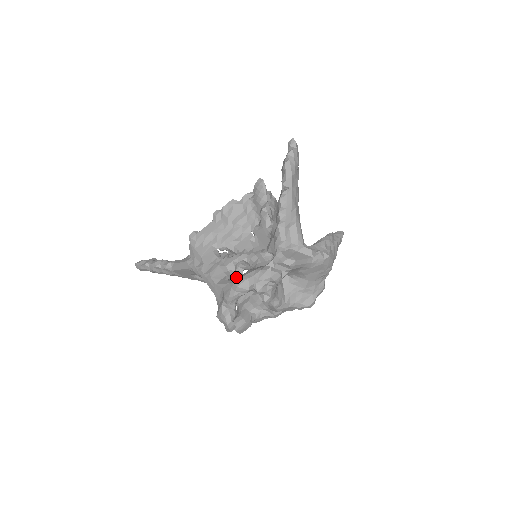
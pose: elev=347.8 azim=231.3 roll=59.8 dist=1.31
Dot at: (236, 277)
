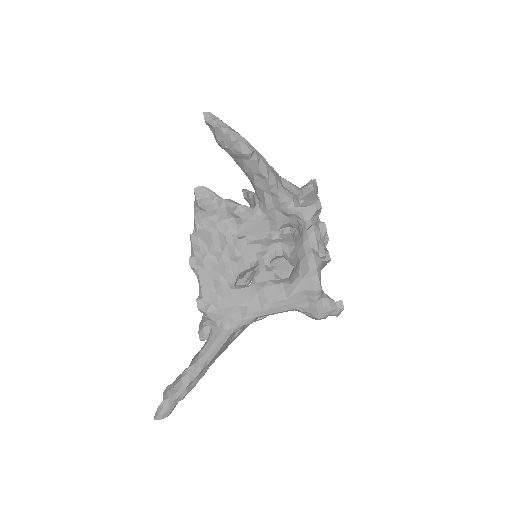
Dot at: (299, 268)
